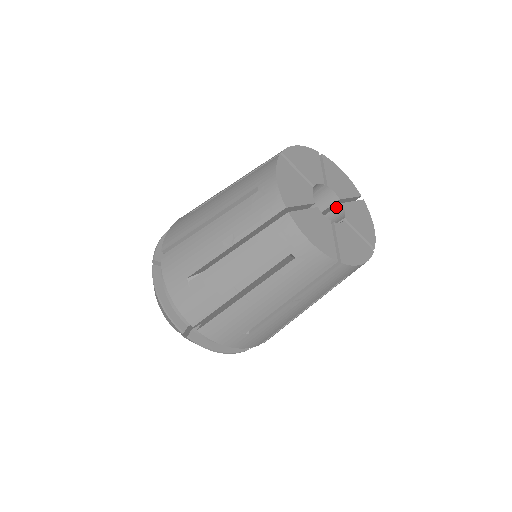
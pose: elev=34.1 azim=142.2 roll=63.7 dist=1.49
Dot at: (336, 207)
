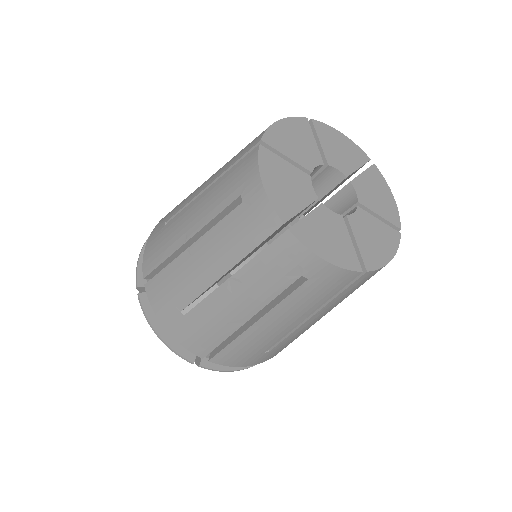
Dot at: (350, 211)
